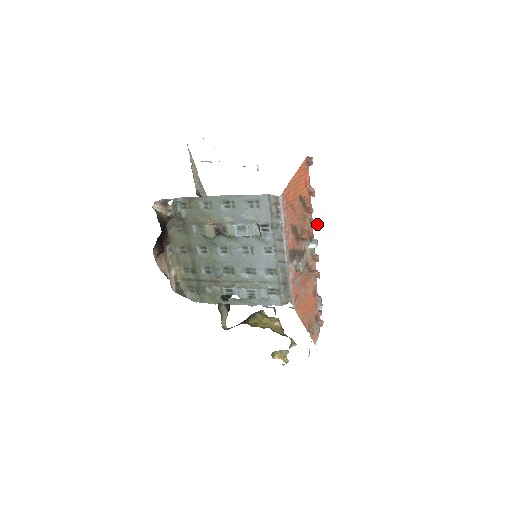
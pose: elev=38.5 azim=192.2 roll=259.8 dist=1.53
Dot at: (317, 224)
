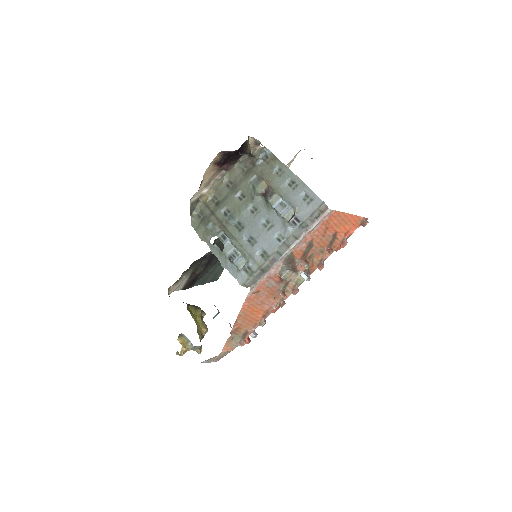
Dot at: occluded
